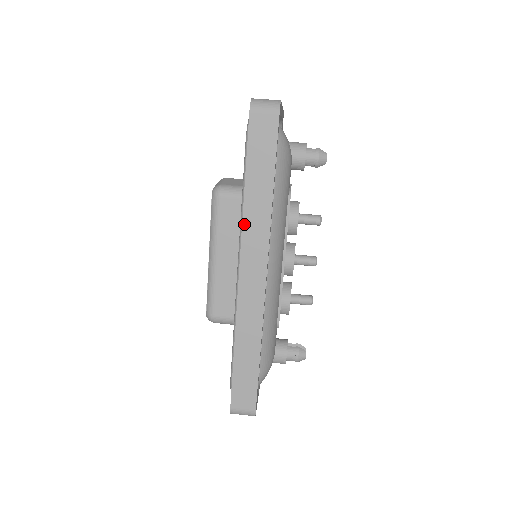
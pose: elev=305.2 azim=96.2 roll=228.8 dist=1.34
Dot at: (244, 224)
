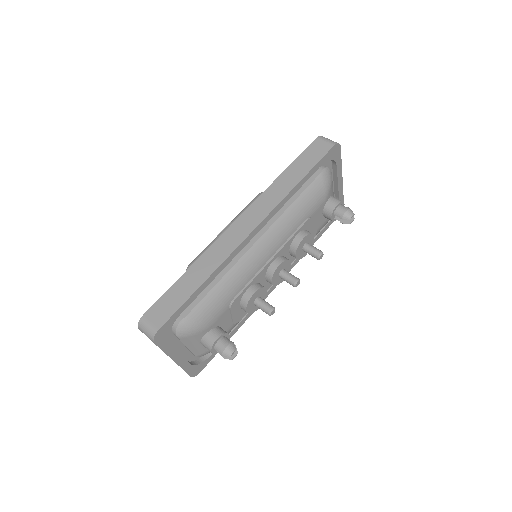
Dot at: (265, 192)
